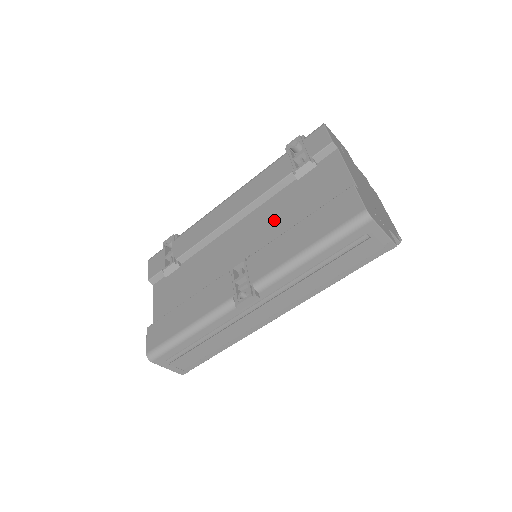
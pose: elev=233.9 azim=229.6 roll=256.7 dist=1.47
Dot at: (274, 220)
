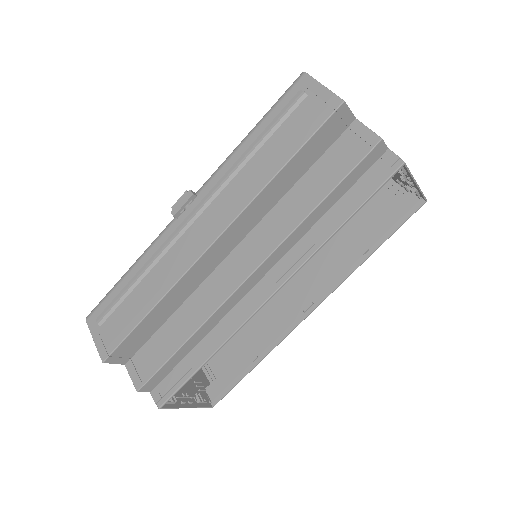
Dot at: occluded
